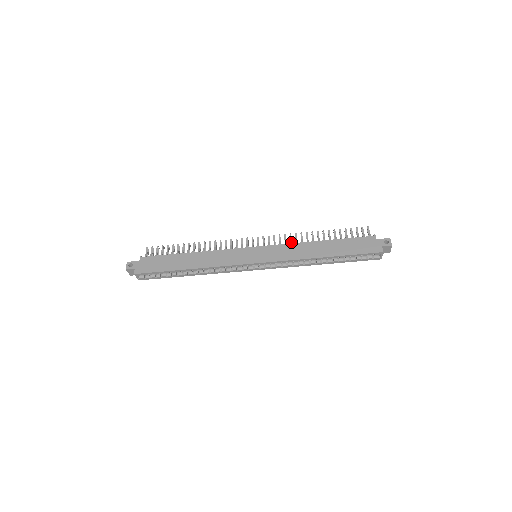
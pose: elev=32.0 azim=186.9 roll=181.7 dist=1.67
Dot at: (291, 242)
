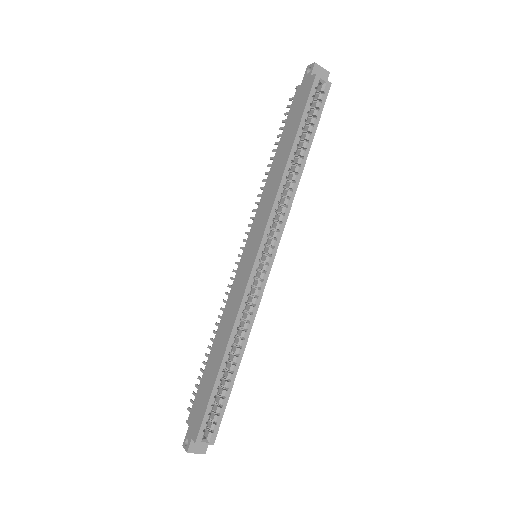
Dot at: occluded
